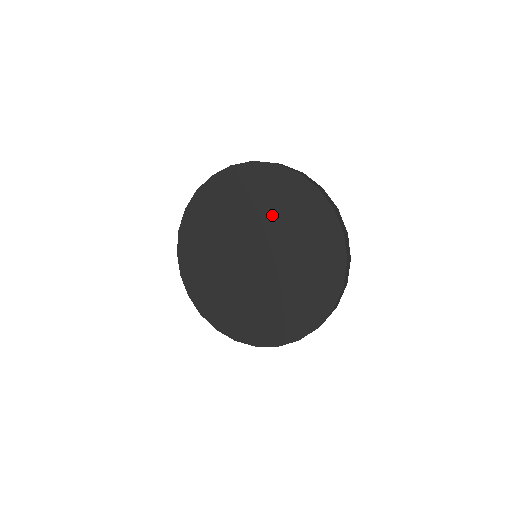
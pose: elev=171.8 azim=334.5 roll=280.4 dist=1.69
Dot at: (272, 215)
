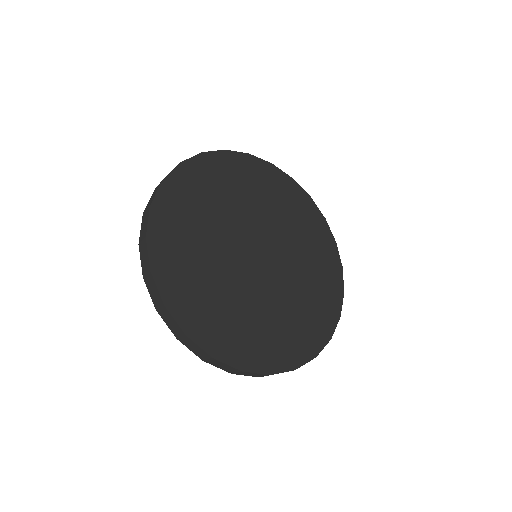
Dot at: (250, 202)
